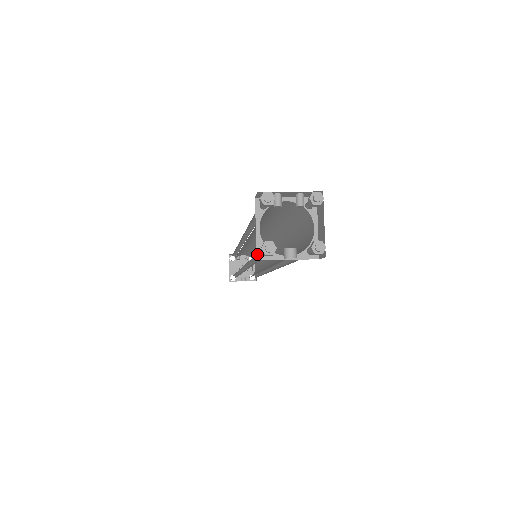
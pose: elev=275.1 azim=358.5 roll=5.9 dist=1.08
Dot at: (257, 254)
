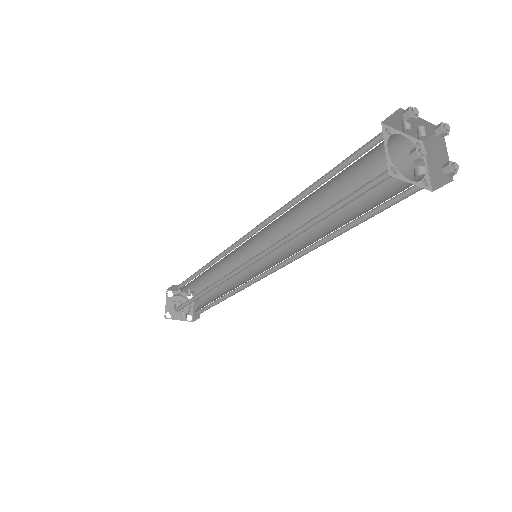
Dot at: (388, 170)
